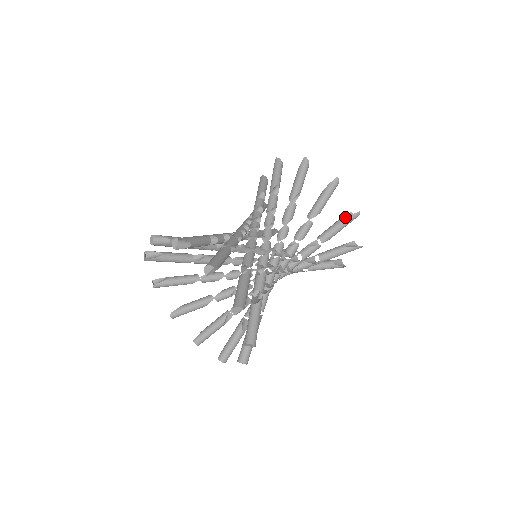
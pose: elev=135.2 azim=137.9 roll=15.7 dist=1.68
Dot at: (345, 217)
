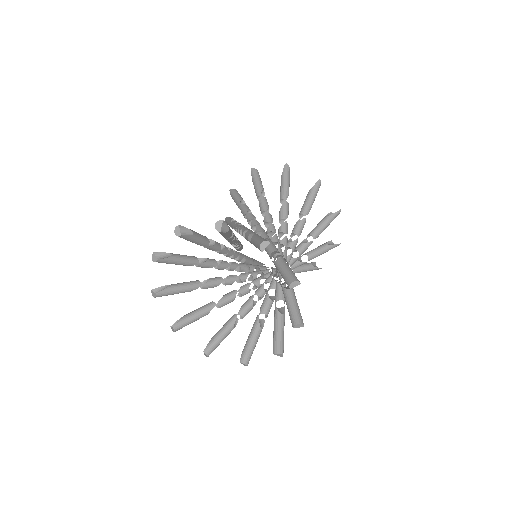
Dot at: (329, 215)
